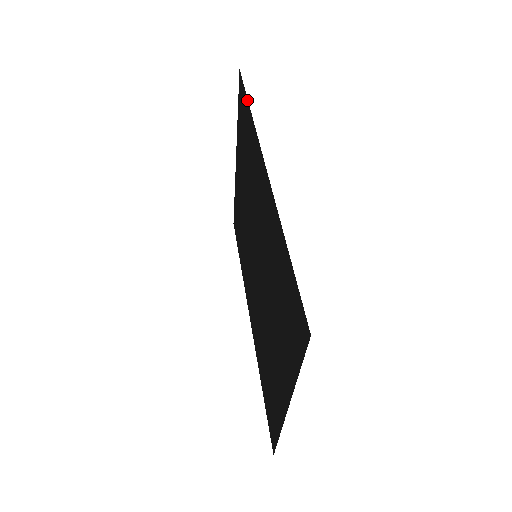
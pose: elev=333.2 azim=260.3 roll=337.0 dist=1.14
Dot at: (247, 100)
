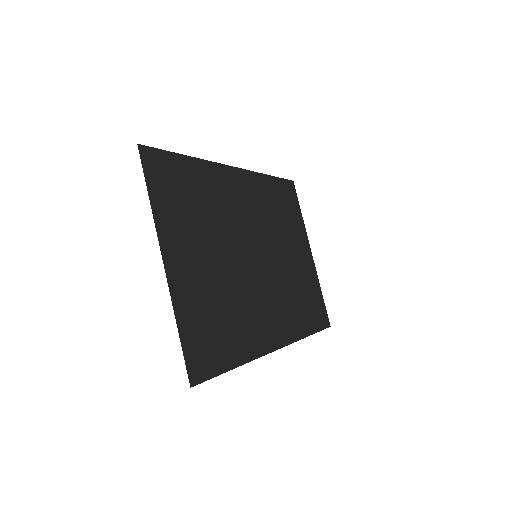
Dot at: (275, 177)
